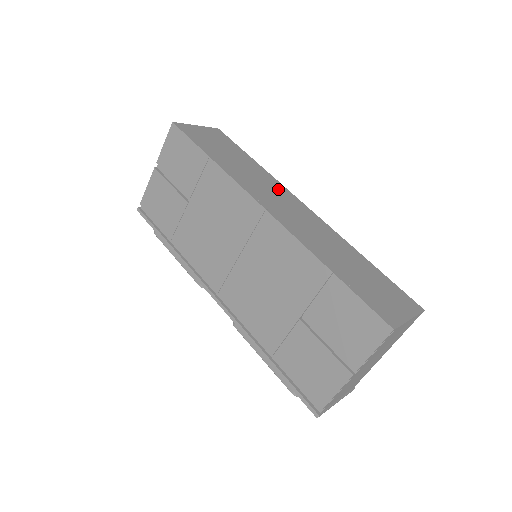
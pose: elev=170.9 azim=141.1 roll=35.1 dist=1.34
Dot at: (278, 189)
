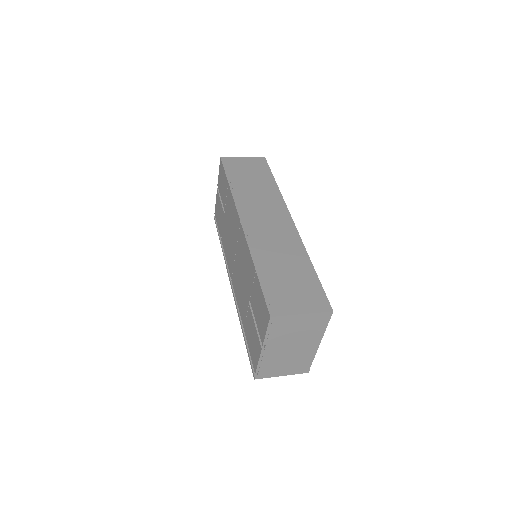
Dot at: (275, 206)
